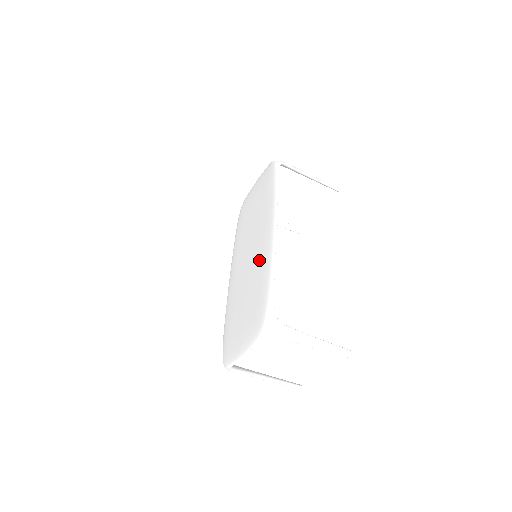
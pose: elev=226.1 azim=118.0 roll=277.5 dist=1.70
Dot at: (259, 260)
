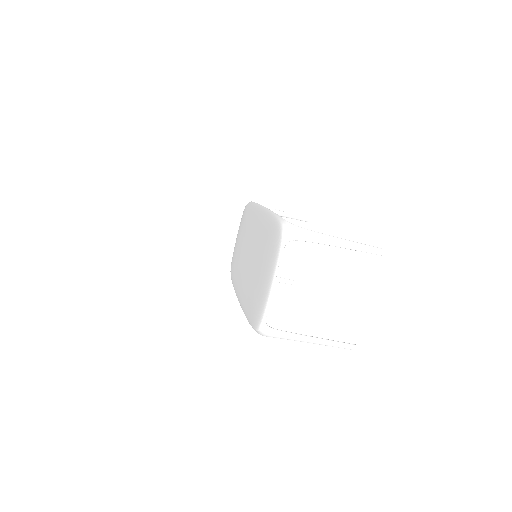
Dot at: (258, 234)
